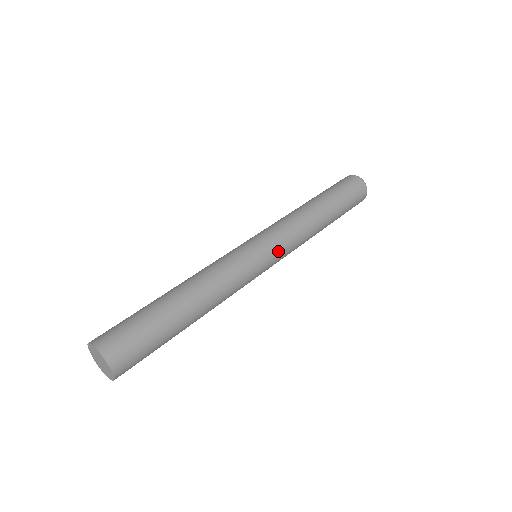
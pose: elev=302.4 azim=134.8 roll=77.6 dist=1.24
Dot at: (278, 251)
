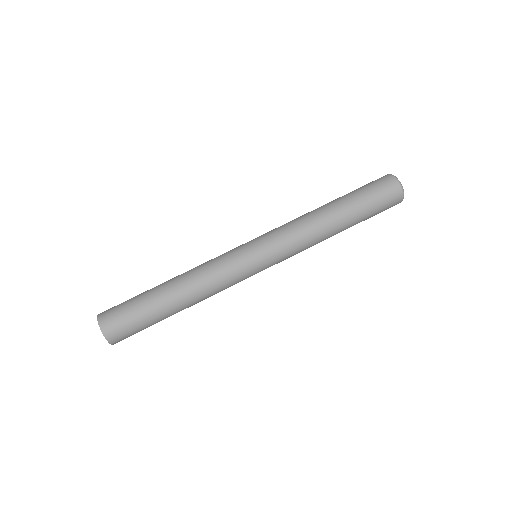
Dot at: (269, 247)
